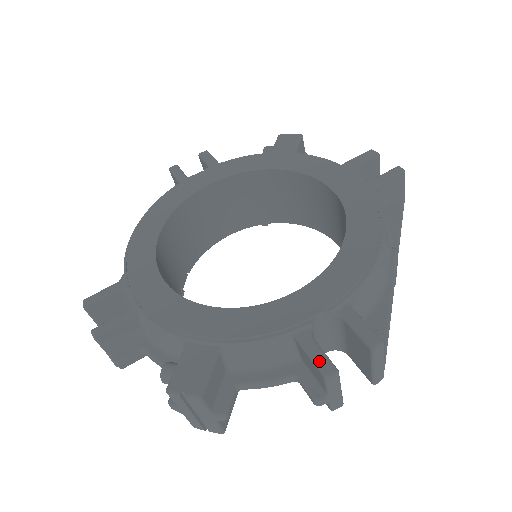
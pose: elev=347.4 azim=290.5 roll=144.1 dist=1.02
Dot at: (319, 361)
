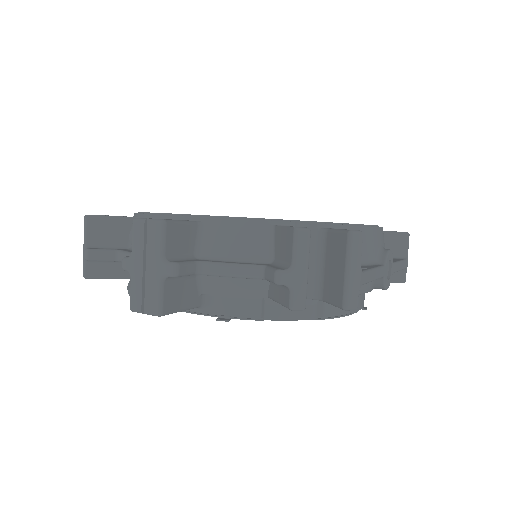
Dot at: occluded
